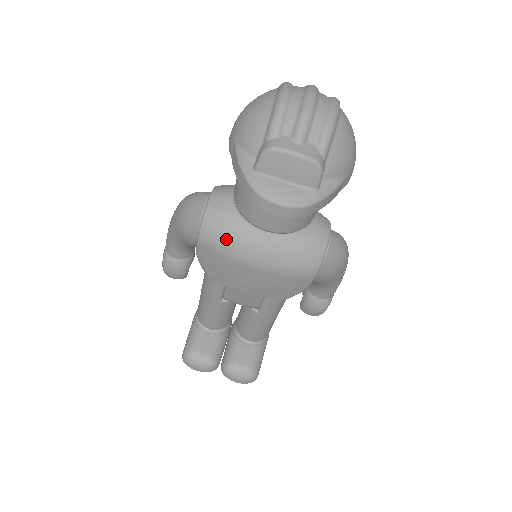
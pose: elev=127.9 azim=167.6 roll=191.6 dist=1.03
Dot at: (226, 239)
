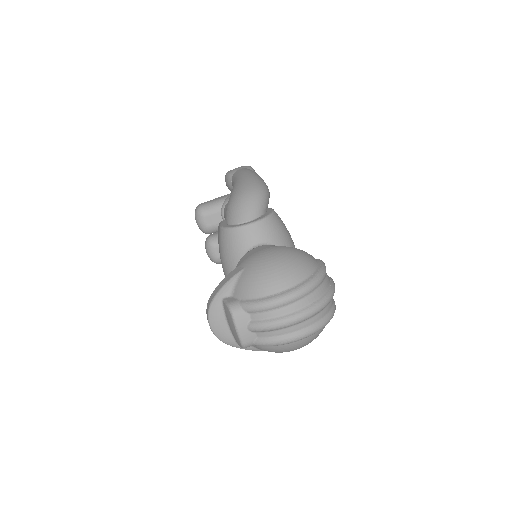
Dot at: (226, 253)
